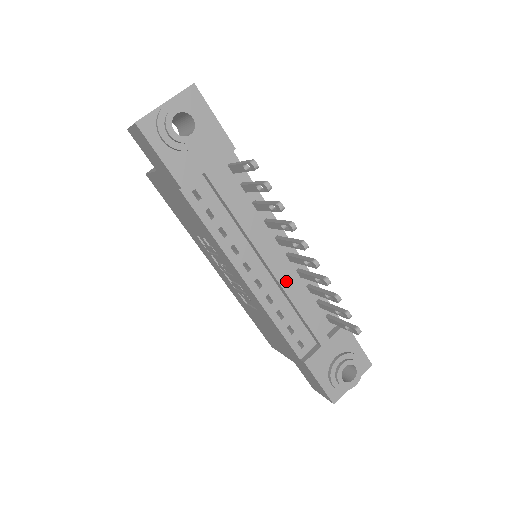
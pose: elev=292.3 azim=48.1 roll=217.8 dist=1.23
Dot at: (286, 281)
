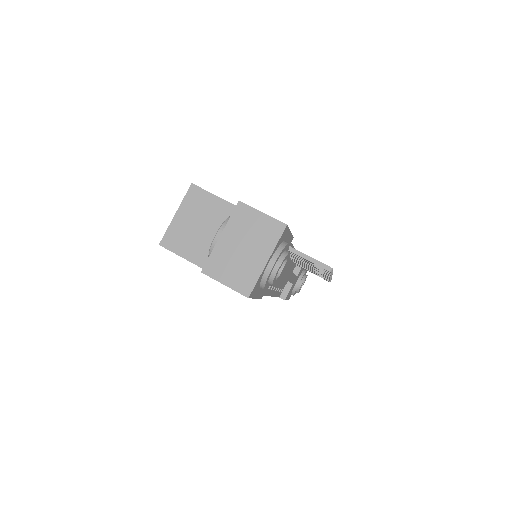
Dot at: (290, 275)
